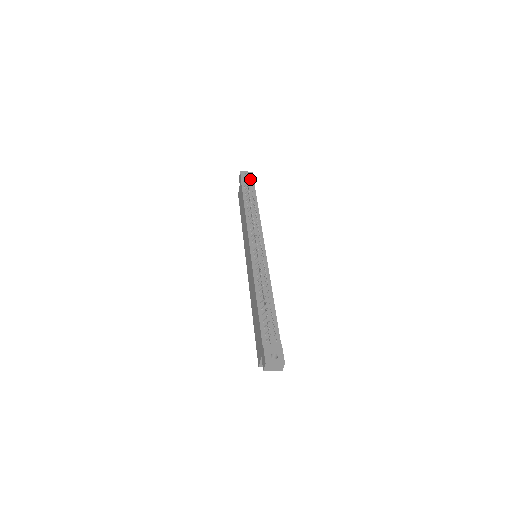
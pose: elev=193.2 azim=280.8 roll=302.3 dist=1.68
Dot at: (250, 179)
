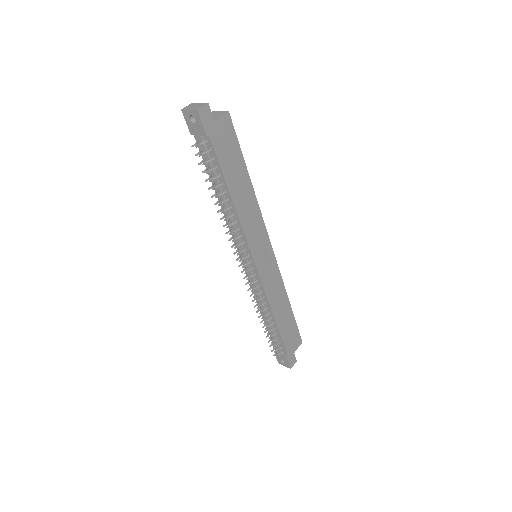
Dot at: (197, 146)
